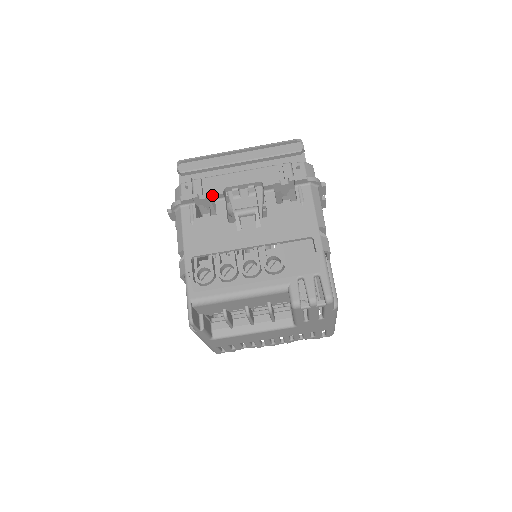
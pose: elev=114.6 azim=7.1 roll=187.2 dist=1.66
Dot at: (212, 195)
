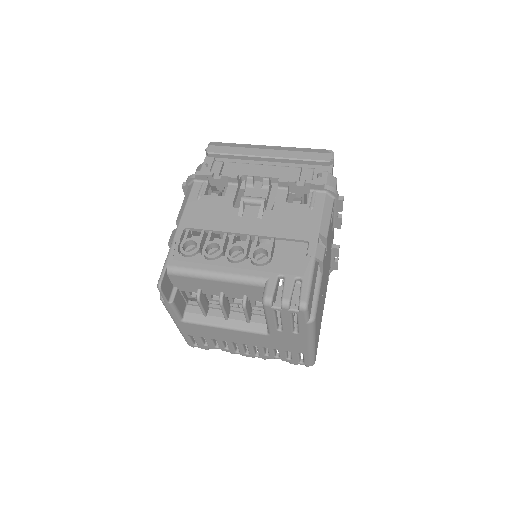
Dot at: (226, 177)
